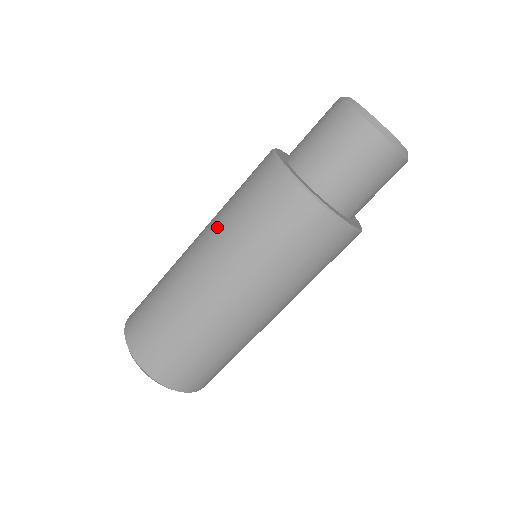
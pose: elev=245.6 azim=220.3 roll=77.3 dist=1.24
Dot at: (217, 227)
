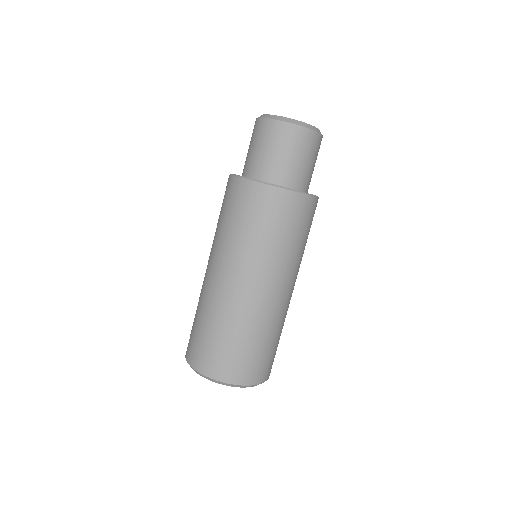
Dot at: occluded
